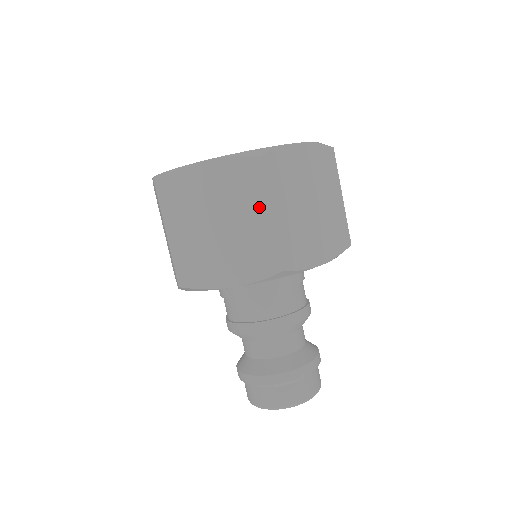
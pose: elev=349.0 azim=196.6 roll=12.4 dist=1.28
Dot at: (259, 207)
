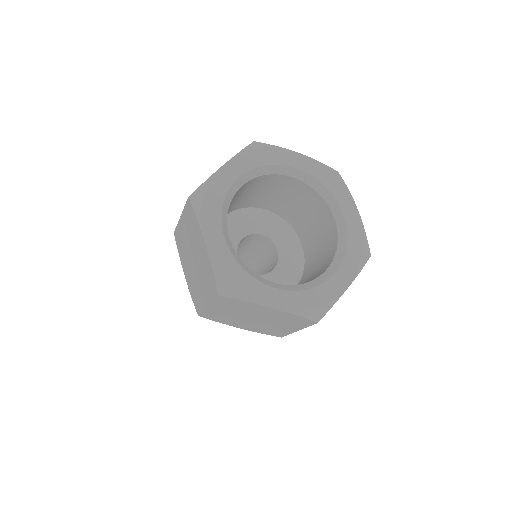
Dot at: (206, 296)
